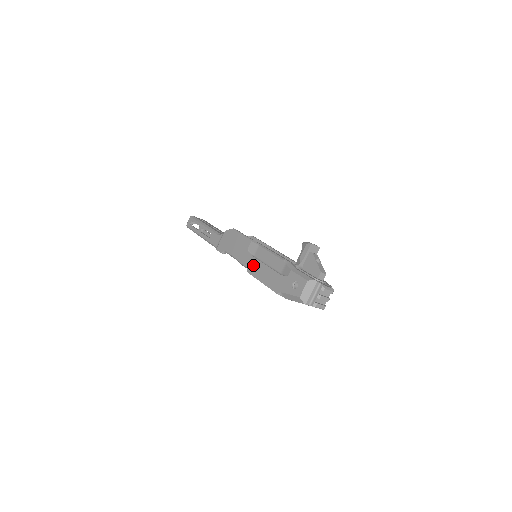
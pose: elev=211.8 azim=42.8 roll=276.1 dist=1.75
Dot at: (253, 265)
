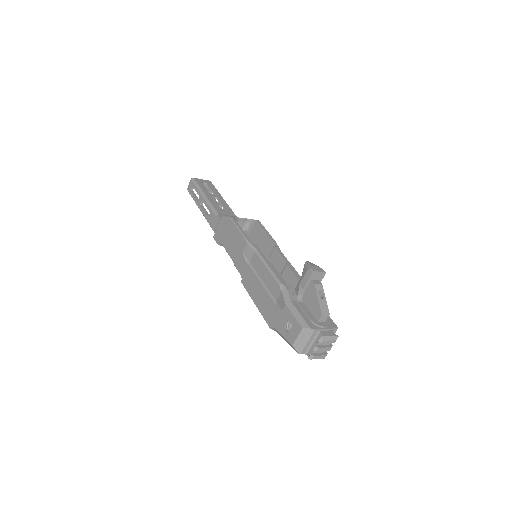
Dot at: (247, 277)
